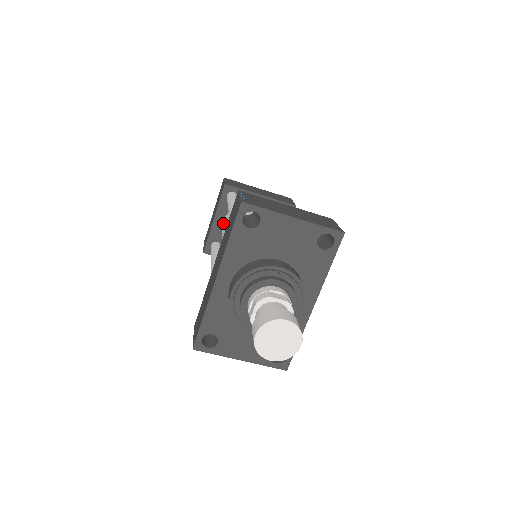
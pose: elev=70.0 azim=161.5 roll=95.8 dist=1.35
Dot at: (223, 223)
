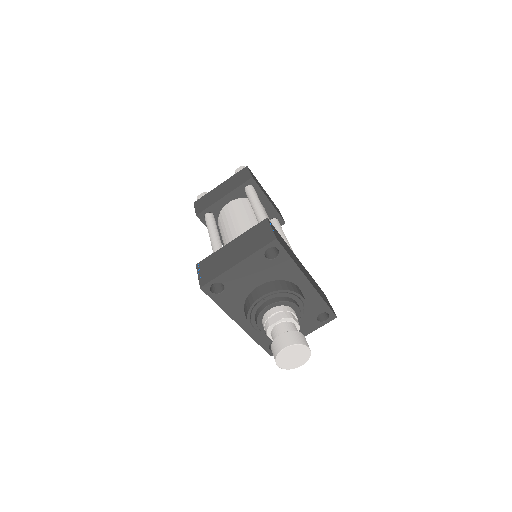
Dot at: occluded
